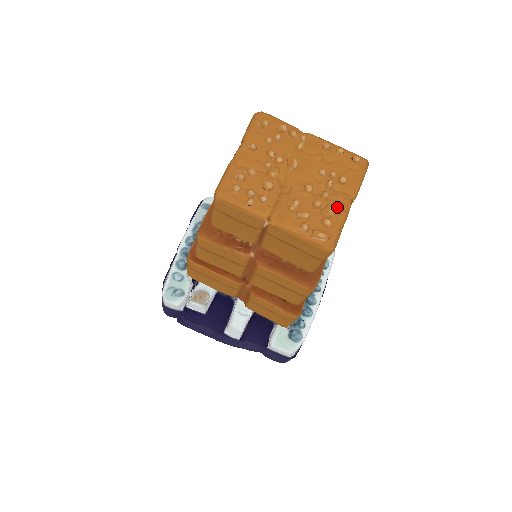
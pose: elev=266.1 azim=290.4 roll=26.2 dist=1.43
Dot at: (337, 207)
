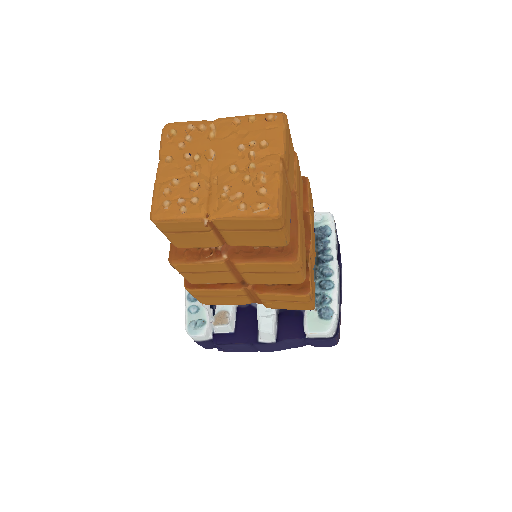
Dot at: (268, 172)
